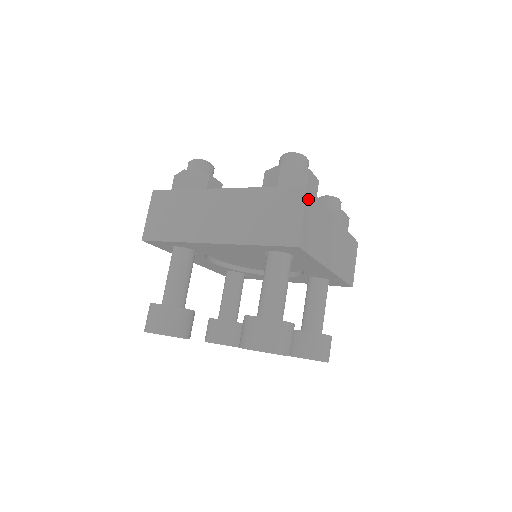
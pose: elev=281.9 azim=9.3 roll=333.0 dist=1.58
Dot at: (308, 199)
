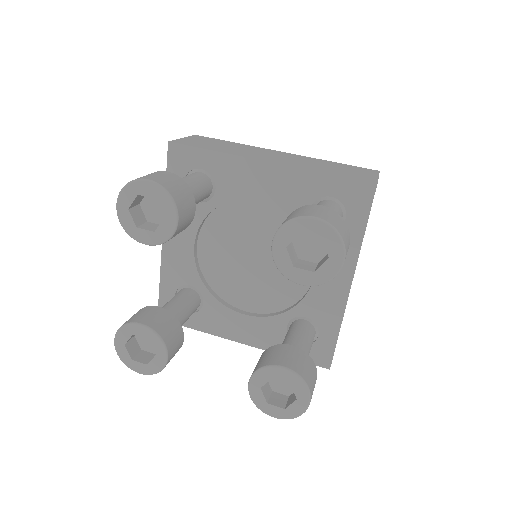
Dot at: (196, 137)
